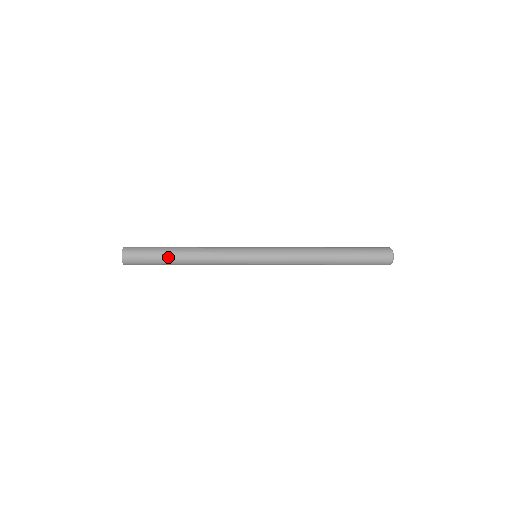
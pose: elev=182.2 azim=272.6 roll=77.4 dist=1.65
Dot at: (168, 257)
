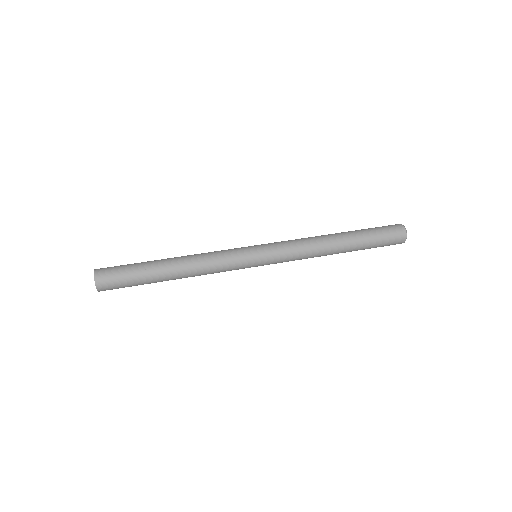
Dot at: (153, 276)
